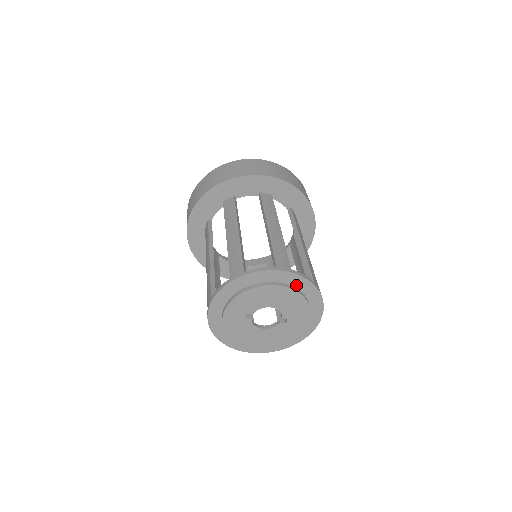
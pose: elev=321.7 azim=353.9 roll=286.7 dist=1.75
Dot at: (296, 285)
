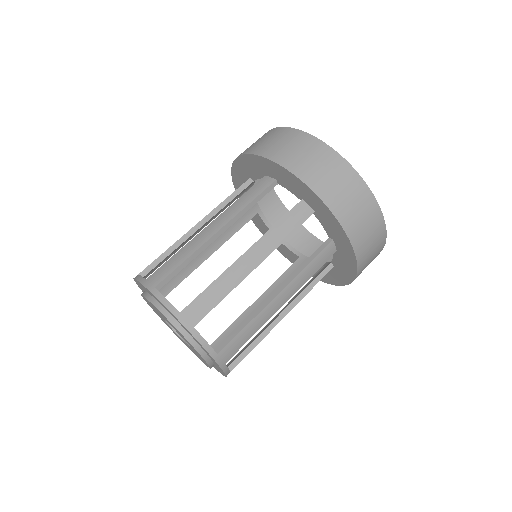
Dot at: occluded
